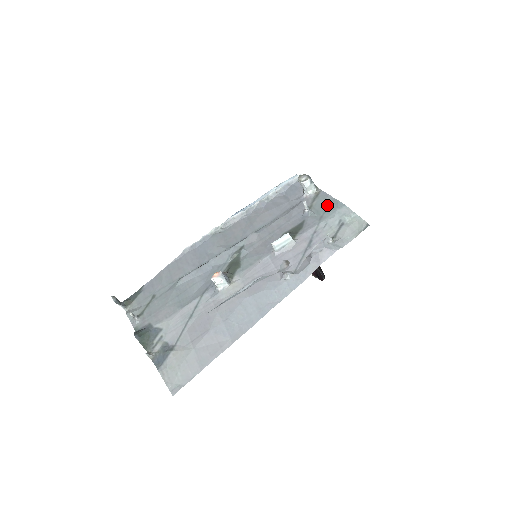
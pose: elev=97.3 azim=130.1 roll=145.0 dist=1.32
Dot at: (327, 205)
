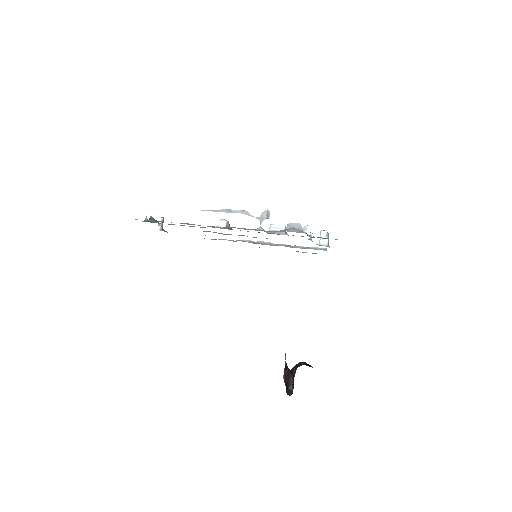
Dot at: occluded
